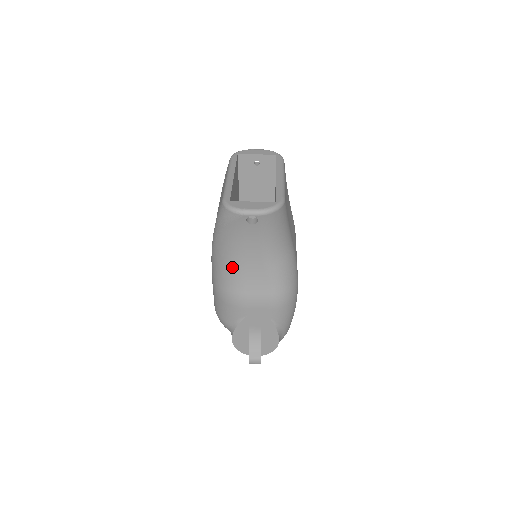
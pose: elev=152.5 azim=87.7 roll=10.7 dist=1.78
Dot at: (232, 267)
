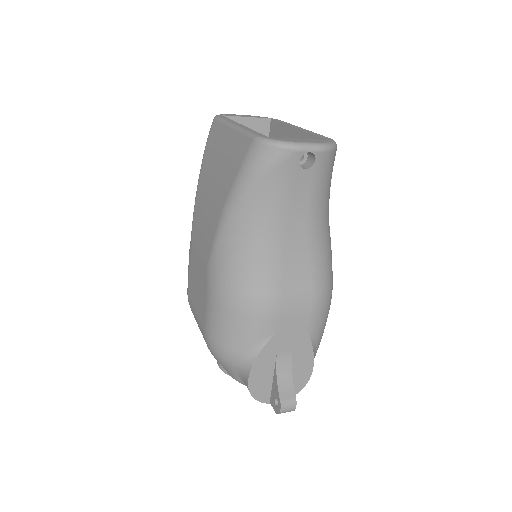
Dot at: (260, 251)
